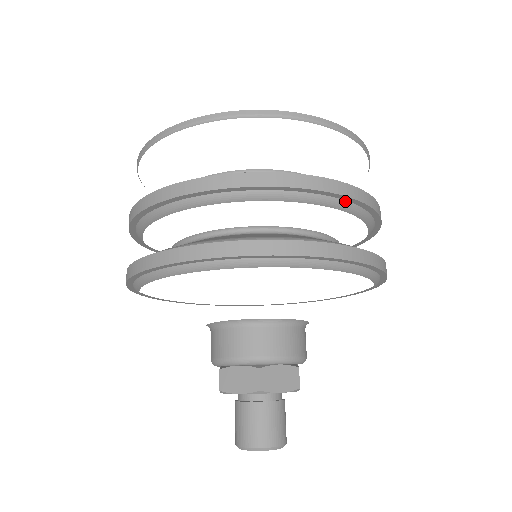
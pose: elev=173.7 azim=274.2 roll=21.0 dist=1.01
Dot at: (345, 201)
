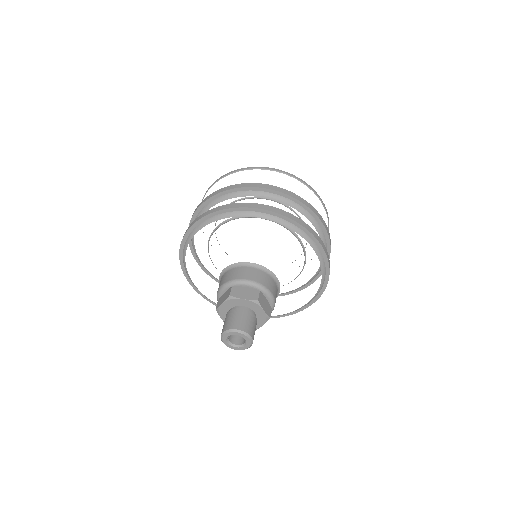
Dot at: (274, 194)
